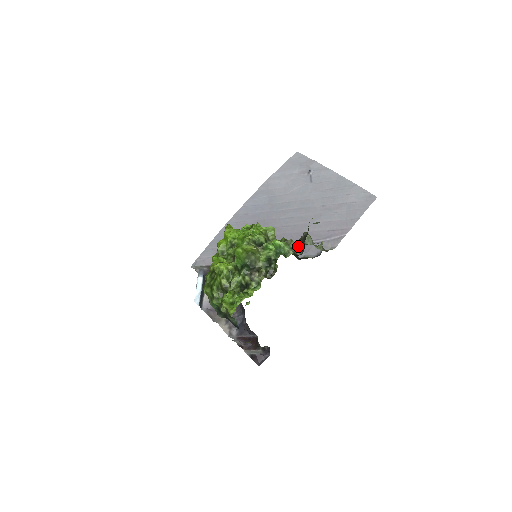
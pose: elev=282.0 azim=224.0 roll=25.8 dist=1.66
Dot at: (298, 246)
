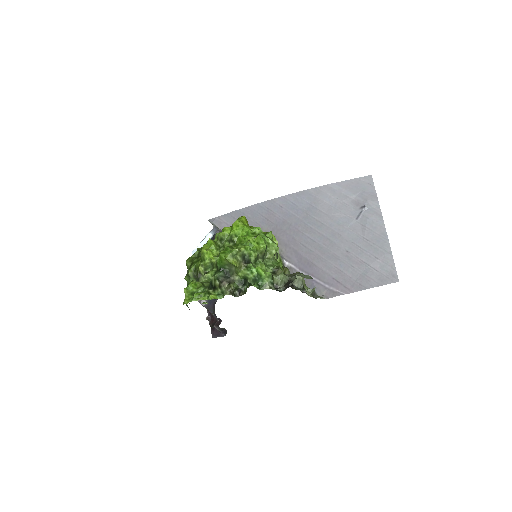
Dot at: (284, 281)
